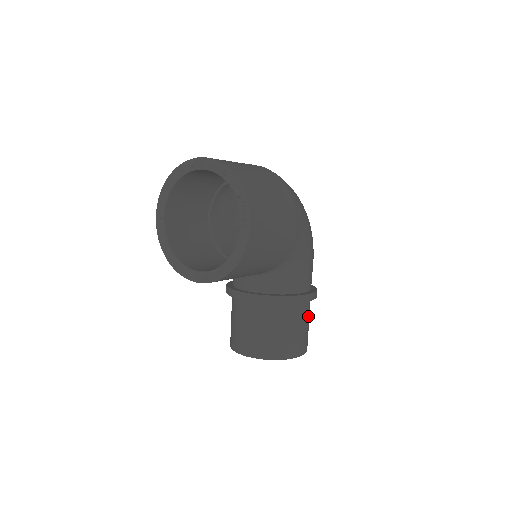
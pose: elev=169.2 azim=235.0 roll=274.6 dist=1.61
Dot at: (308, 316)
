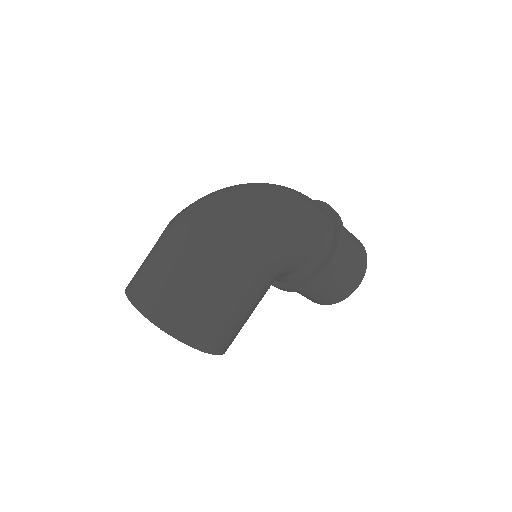
Dot at: (344, 261)
